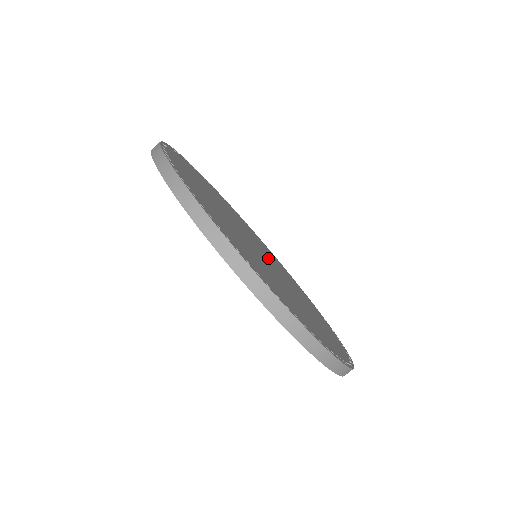
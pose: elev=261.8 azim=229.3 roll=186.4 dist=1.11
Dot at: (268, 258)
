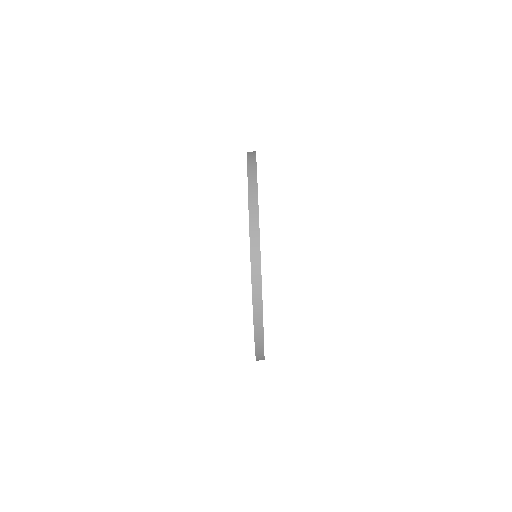
Dot at: occluded
